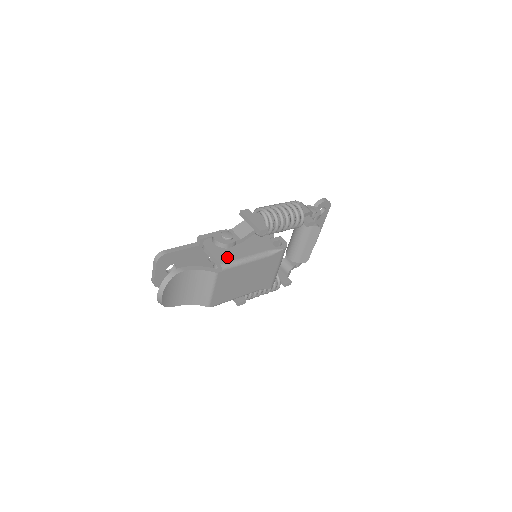
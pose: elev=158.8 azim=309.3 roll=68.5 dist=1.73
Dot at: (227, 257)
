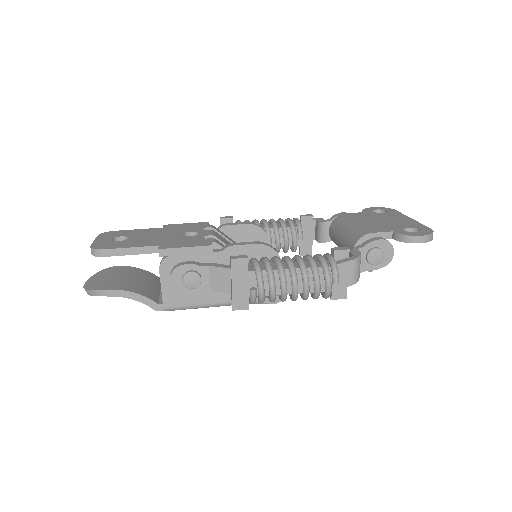
Dot at: (180, 298)
